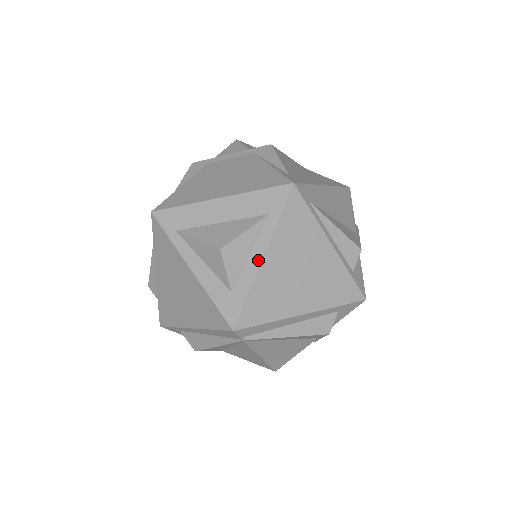
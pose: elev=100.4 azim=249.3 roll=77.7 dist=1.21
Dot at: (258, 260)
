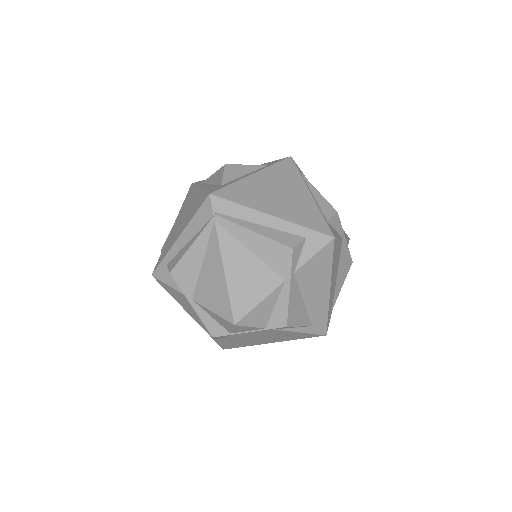
Dot at: (249, 175)
